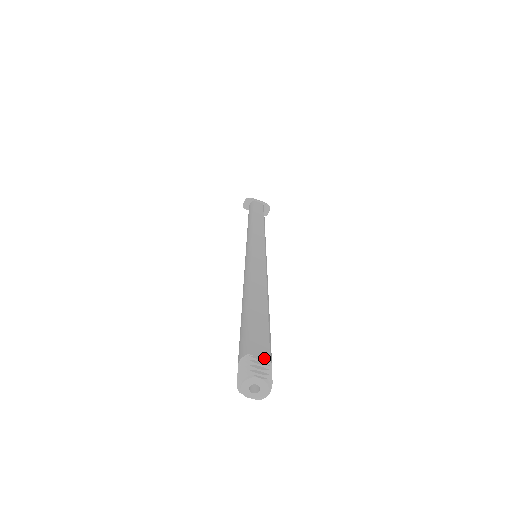
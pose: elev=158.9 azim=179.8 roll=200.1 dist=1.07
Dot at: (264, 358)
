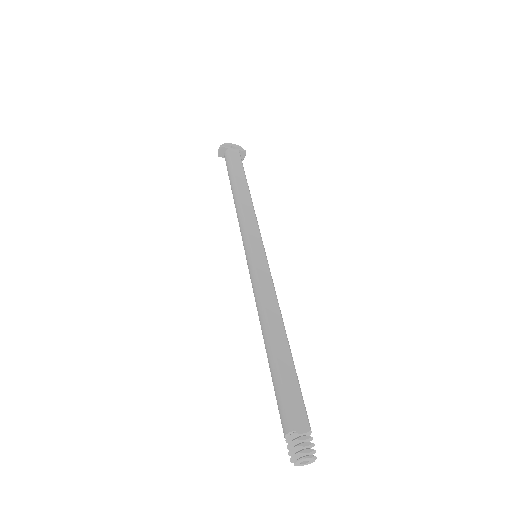
Dot at: (305, 429)
